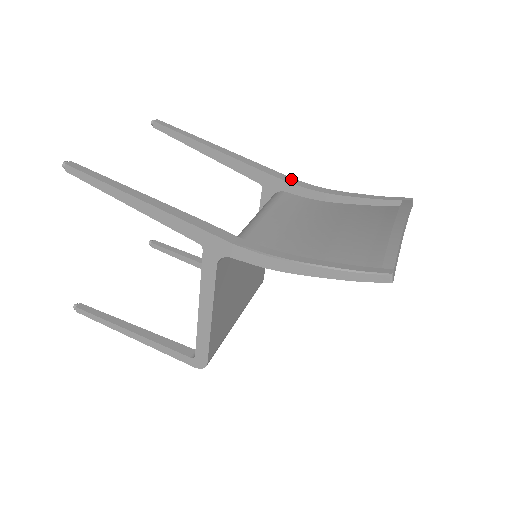
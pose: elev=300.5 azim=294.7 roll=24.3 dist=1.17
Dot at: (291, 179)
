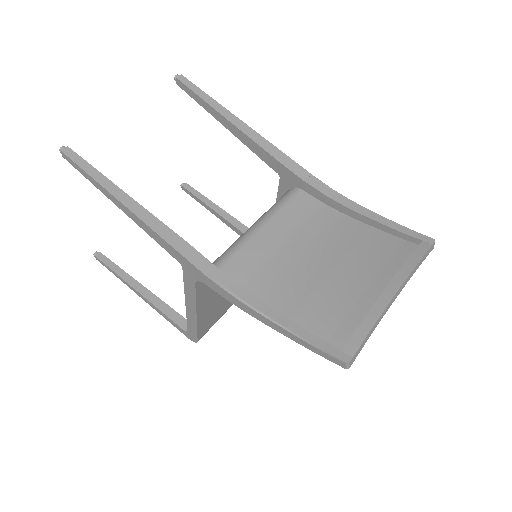
Dot at: (311, 177)
